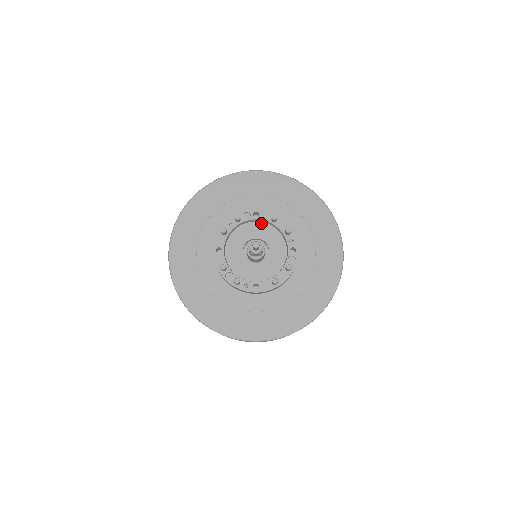
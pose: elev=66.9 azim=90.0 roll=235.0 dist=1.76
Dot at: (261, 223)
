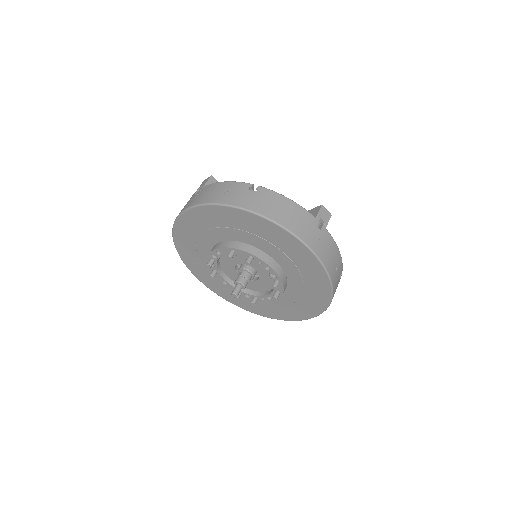
Dot at: occluded
